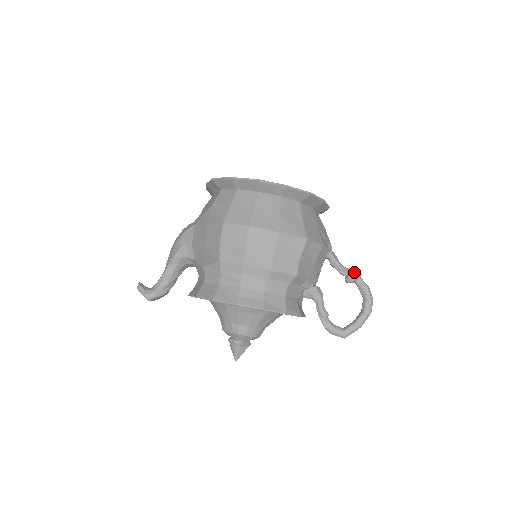
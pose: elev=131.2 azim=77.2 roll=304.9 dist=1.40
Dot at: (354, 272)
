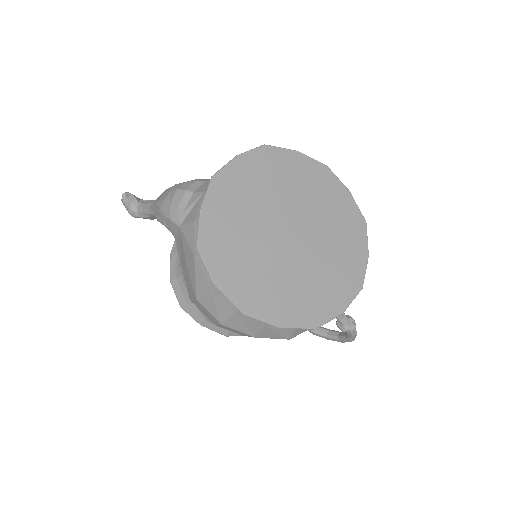
Dot at: (347, 329)
